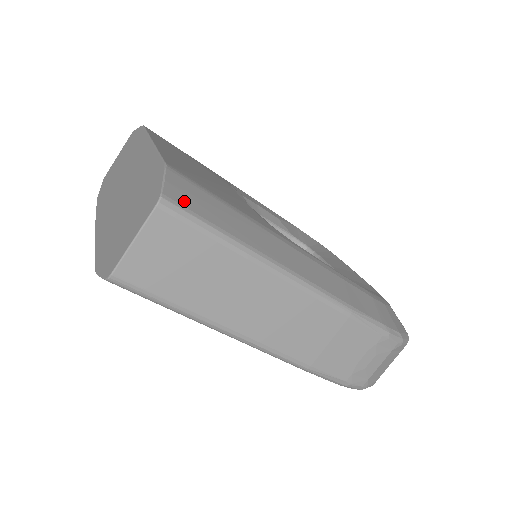
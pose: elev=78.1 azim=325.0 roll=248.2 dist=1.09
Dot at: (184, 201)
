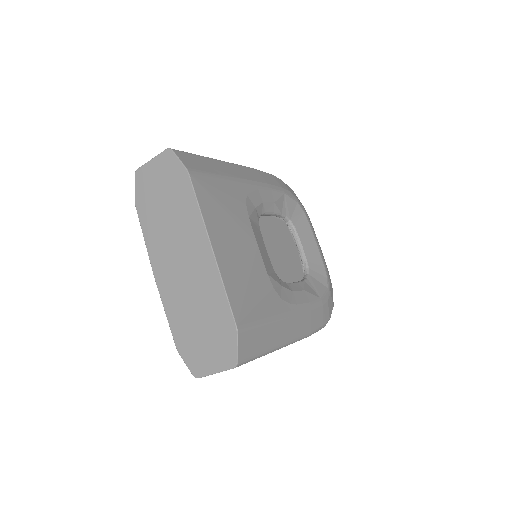
Dot at: (246, 354)
